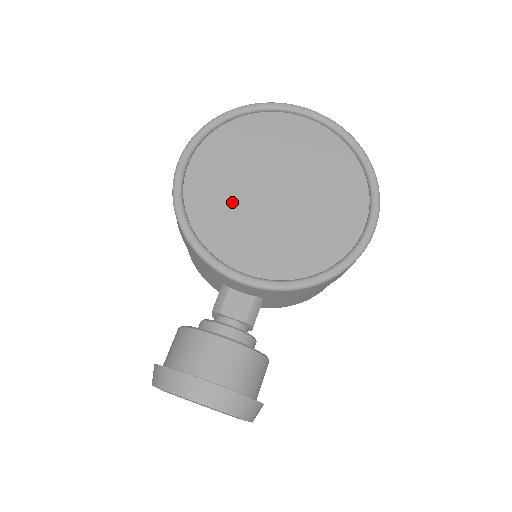
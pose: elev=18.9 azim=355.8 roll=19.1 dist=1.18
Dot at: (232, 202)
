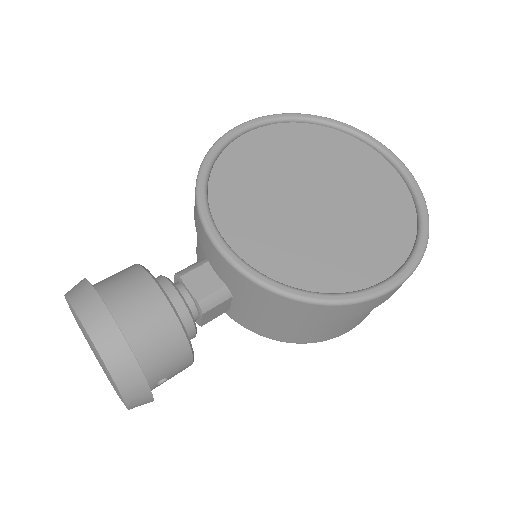
Dot at: (263, 181)
